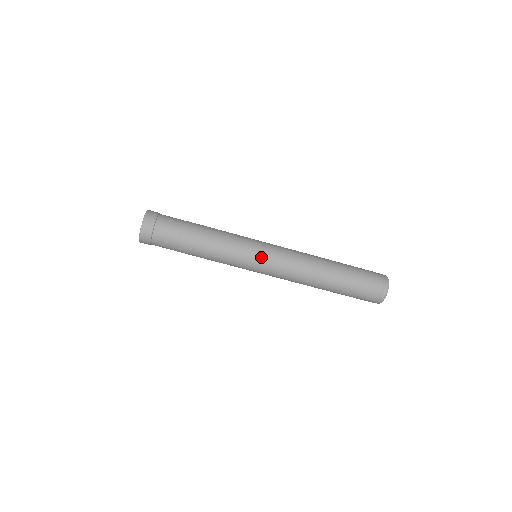
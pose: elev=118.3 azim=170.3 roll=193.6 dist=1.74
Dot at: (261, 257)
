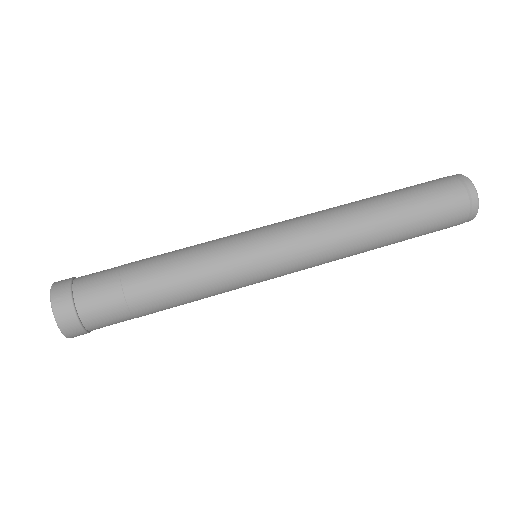
Dot at: (268, 270)
